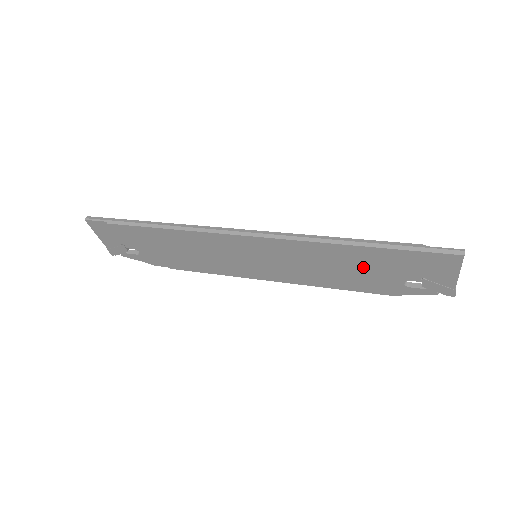
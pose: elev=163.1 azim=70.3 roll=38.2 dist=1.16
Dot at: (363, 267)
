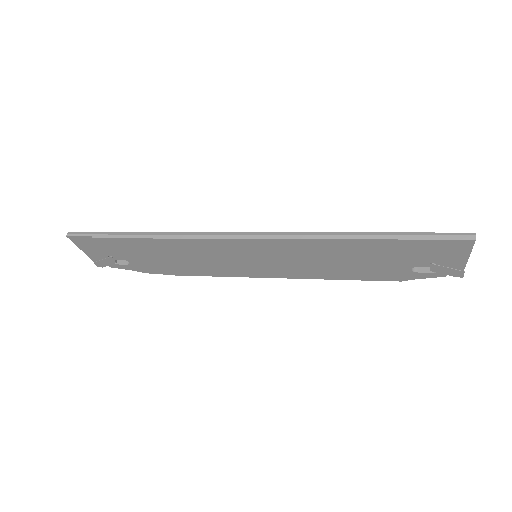
Dot at: (370, 258)
